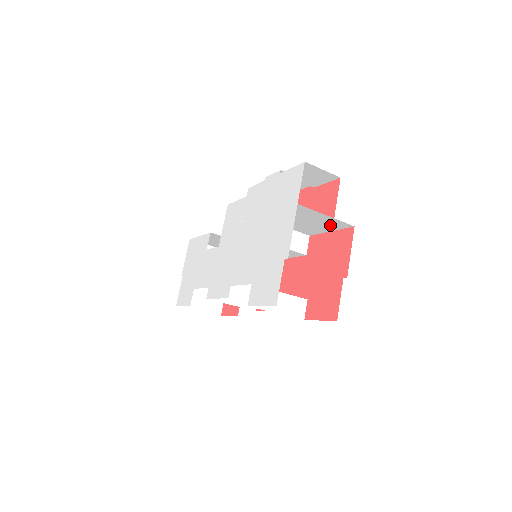
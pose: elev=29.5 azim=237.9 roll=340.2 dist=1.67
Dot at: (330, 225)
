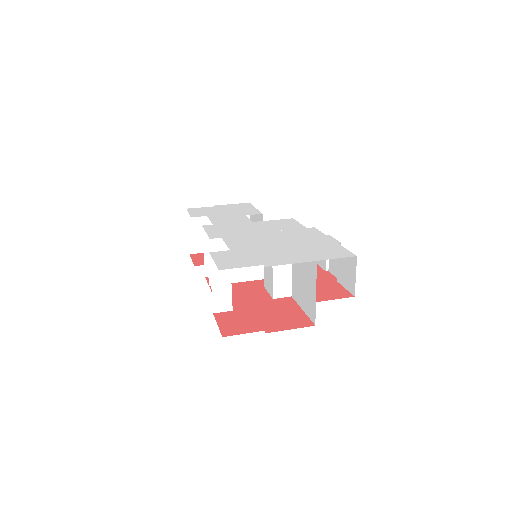
Dot at: (308, 304)
